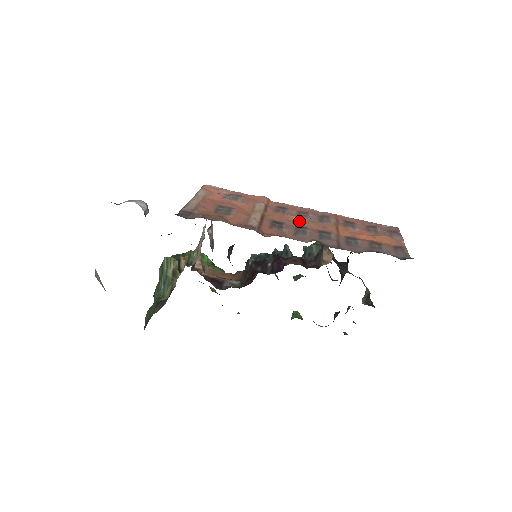
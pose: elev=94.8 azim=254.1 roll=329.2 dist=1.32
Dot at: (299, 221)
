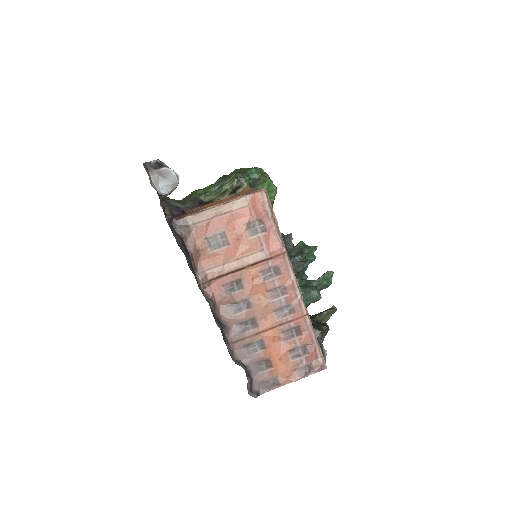
Dot at: (260, 296)
